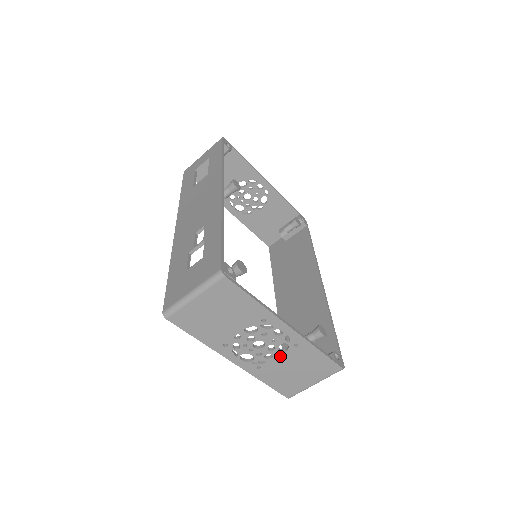
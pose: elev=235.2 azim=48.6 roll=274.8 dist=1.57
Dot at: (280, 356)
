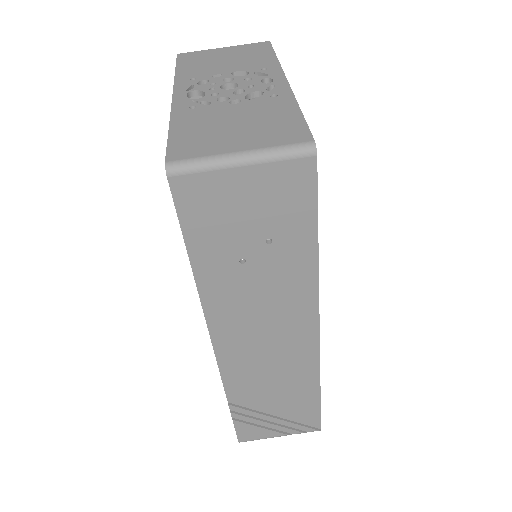
Dot at: (237, 106)
